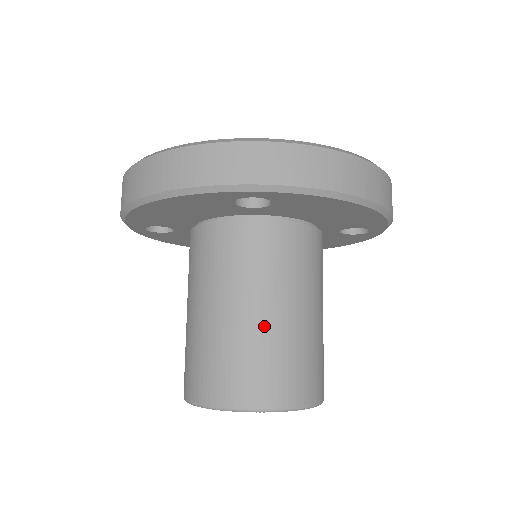
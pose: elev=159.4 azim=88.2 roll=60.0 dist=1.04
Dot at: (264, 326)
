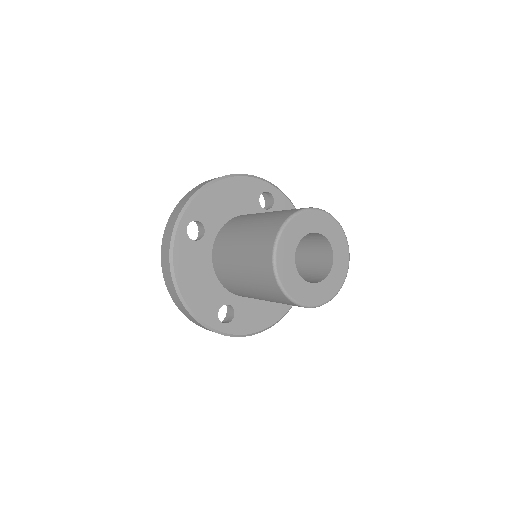
Dot at: occluded
